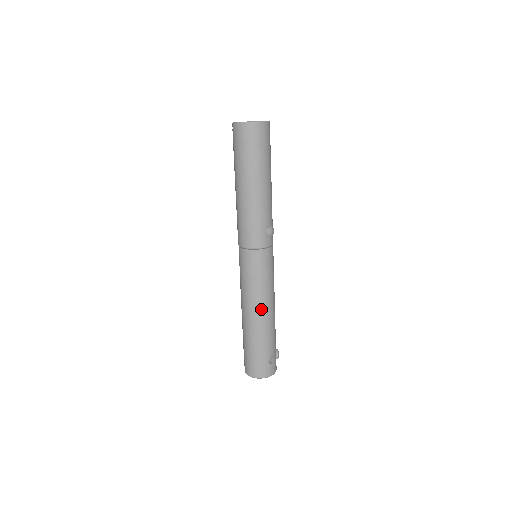
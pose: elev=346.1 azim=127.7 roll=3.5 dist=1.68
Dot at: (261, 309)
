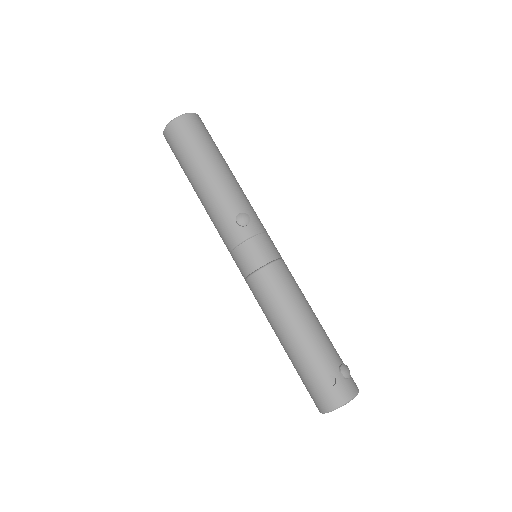
Dot at: (279, 315)
